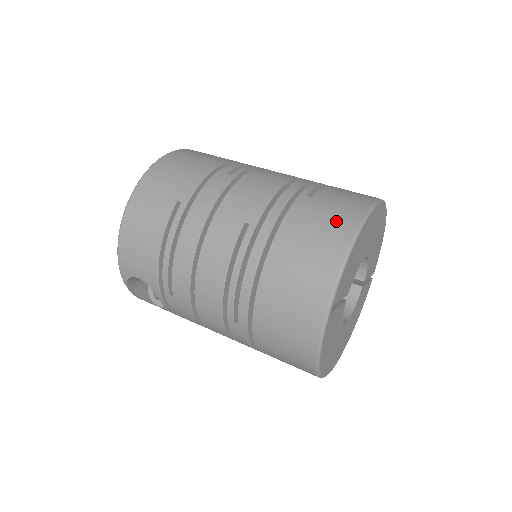
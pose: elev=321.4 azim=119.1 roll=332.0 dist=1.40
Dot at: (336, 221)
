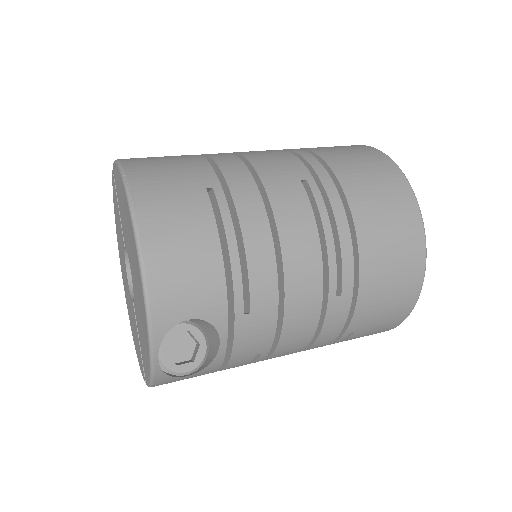
Dot at: (365, 154)
